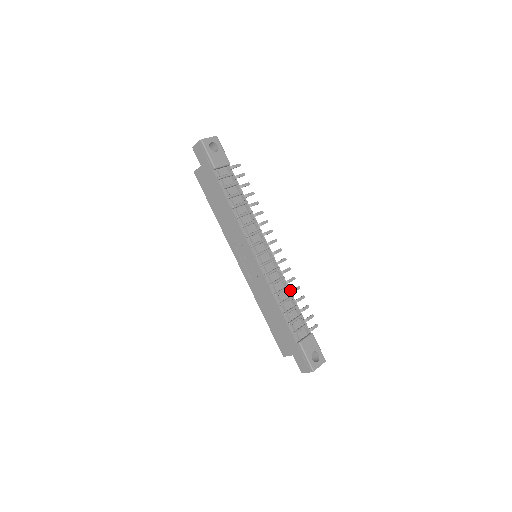
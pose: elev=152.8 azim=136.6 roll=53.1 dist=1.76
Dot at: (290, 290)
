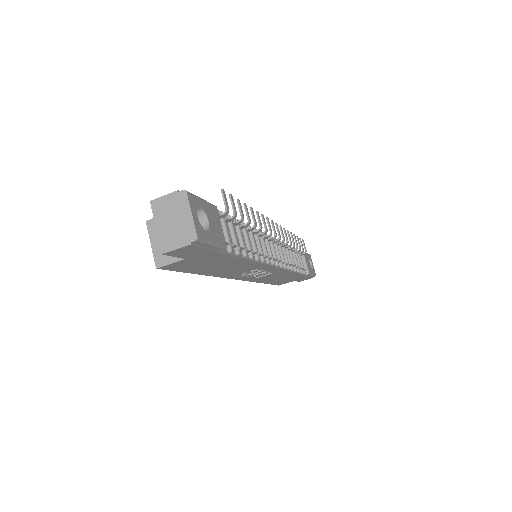
Dot at: occluded
